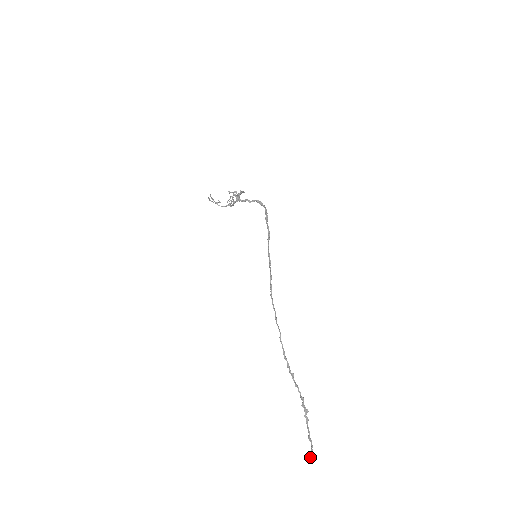
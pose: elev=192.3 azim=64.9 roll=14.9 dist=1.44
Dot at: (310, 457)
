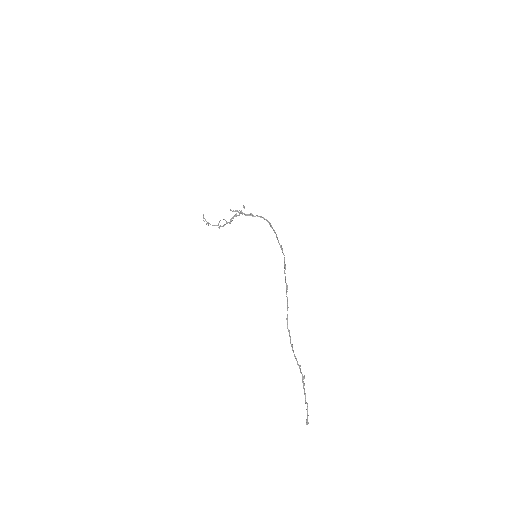
Dot at: occluded
